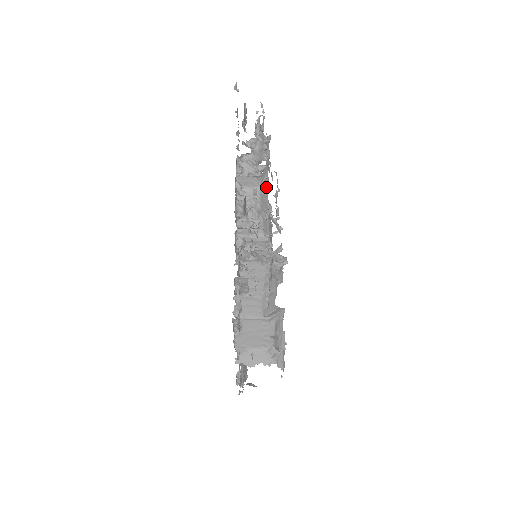
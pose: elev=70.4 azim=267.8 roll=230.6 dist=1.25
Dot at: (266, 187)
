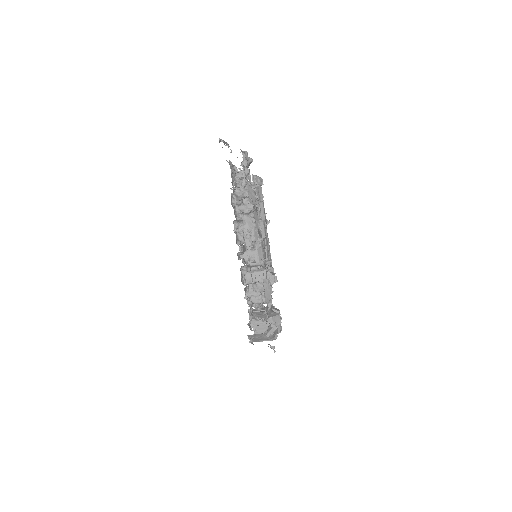
Dot at: (257, 217)
